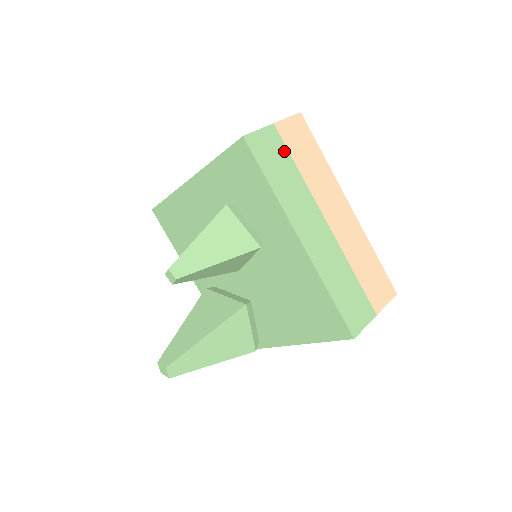
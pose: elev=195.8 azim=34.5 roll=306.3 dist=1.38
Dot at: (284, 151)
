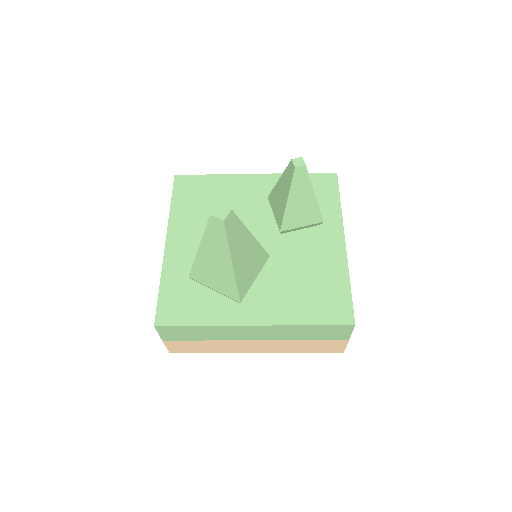
Dot at: occluded
